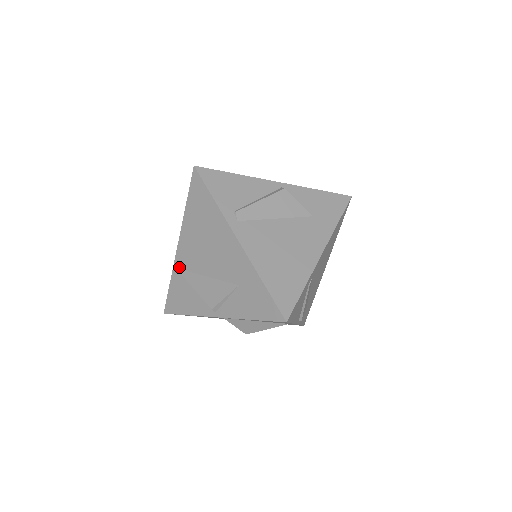
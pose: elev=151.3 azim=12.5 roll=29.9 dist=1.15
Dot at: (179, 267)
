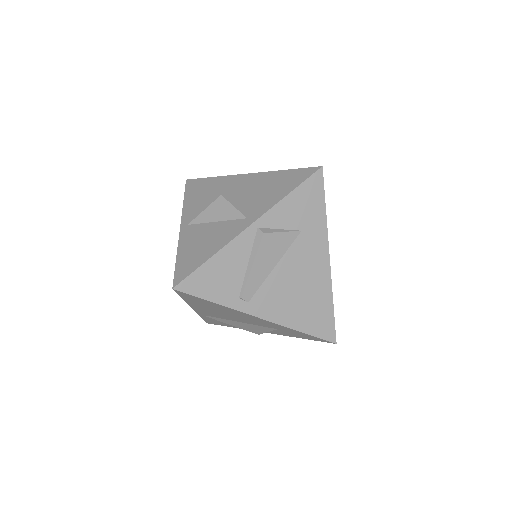
Dot at: (204, 315)
